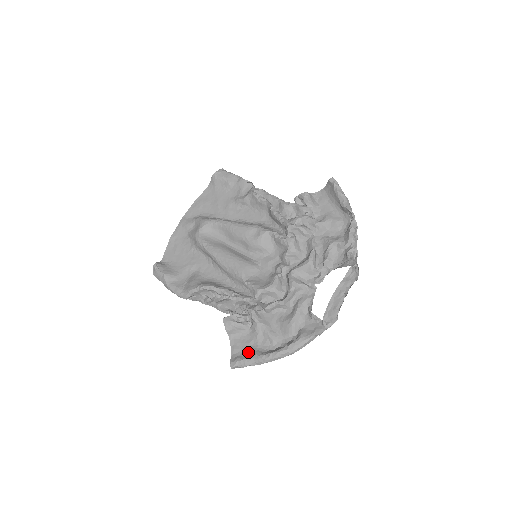
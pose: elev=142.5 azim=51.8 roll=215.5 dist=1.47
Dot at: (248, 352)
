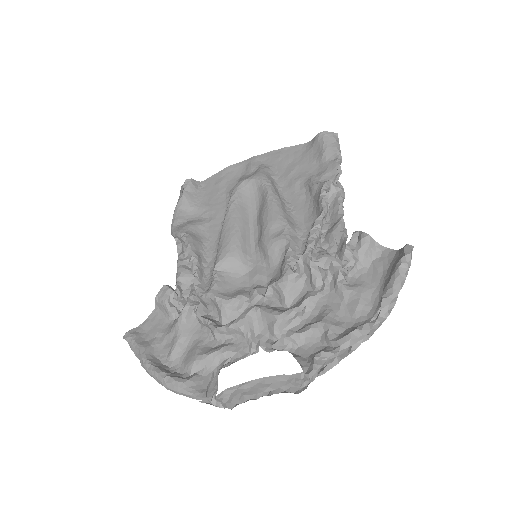
Dot at: (148, 339)
